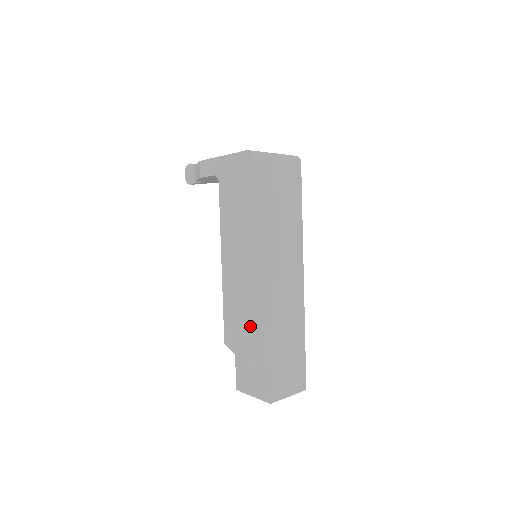
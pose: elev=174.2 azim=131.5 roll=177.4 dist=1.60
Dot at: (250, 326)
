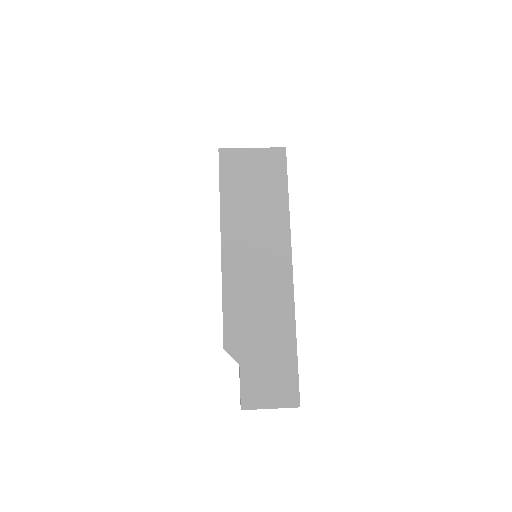
Dot at: occluded
